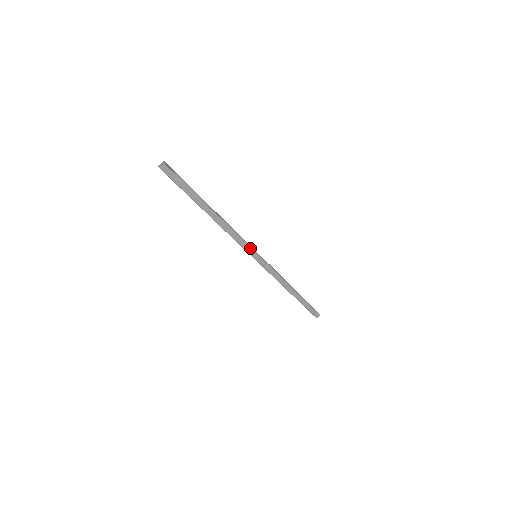
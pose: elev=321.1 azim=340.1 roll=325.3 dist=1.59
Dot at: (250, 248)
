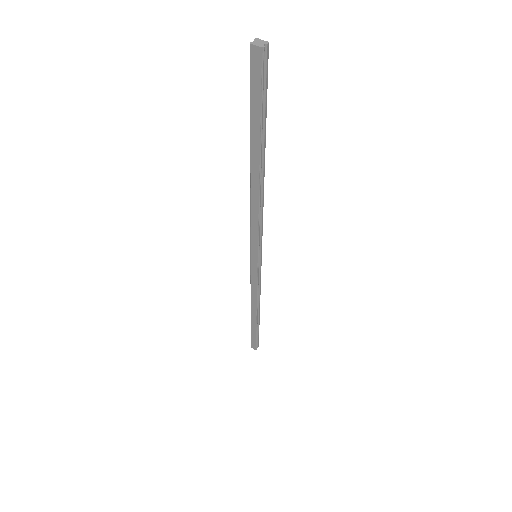
Dot at: (257, 245)
